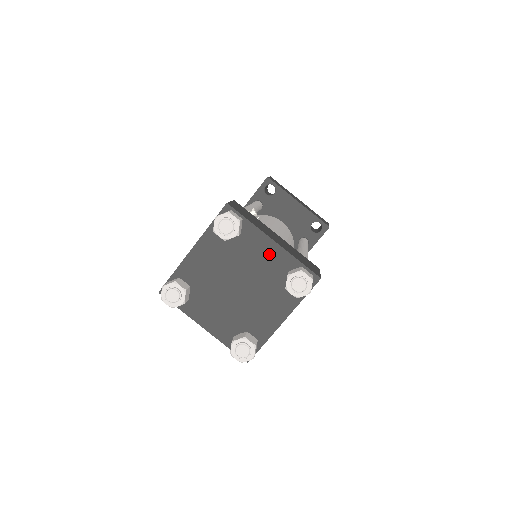
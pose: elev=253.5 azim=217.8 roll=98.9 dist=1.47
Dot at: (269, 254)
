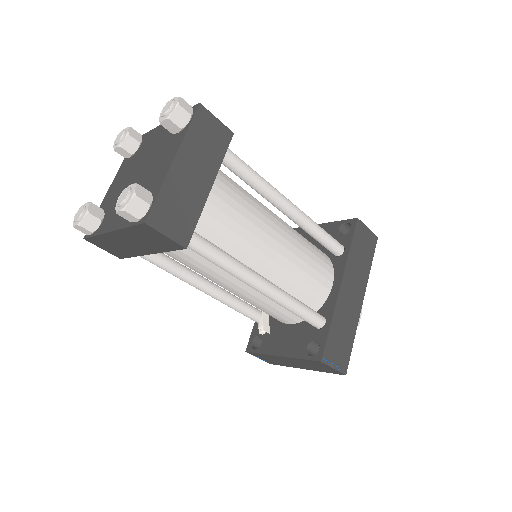
Dot at: (160, 133)
